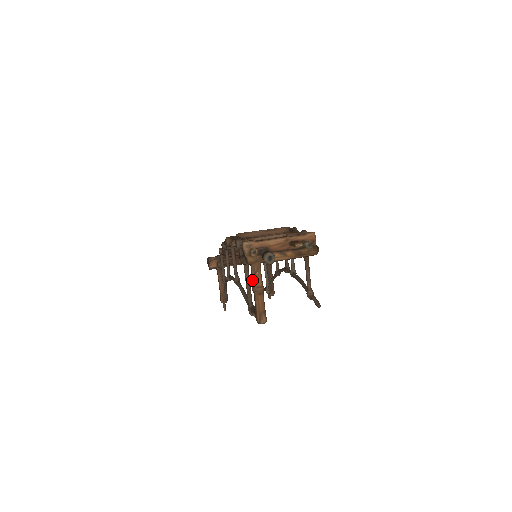
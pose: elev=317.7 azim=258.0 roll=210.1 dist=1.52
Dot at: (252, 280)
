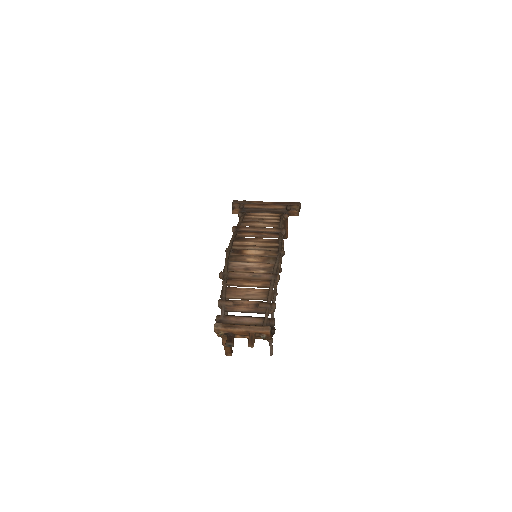
Dot at: occluded
